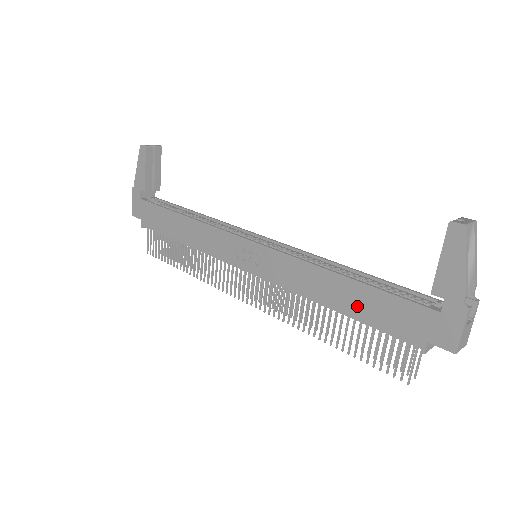
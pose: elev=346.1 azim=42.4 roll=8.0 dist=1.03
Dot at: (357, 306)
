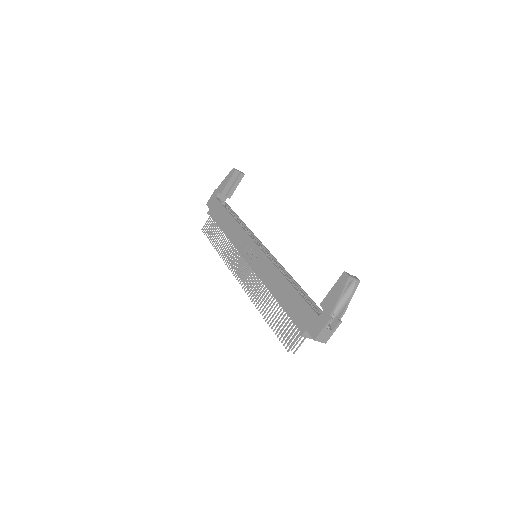
Dot at: (286, 300)
